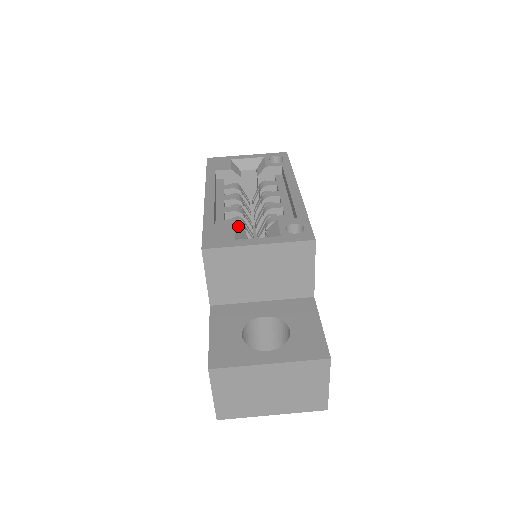
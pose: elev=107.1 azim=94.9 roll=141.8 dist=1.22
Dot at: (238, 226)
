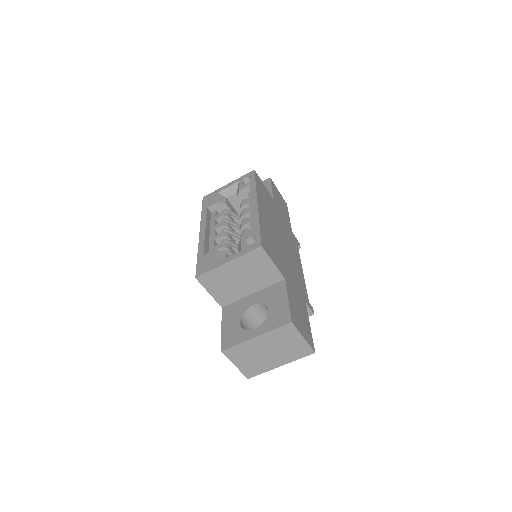
Dot at: (218, 251)
